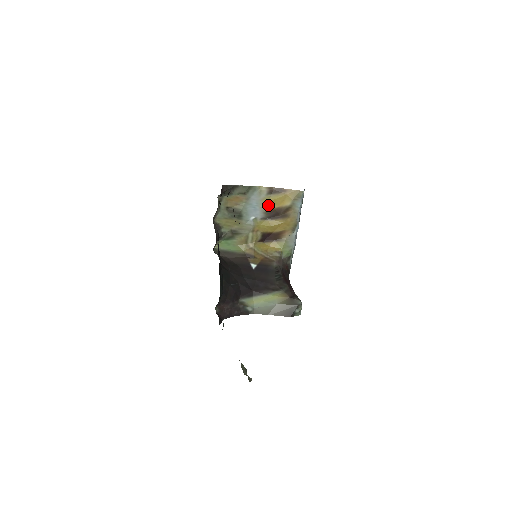
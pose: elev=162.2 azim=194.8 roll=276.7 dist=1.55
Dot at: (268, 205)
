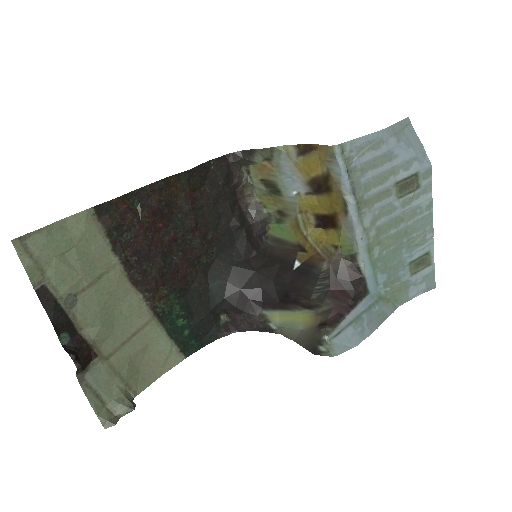
Dot at: (305, 173)
